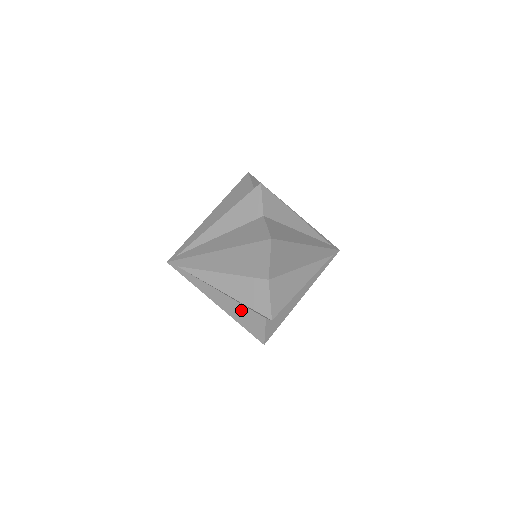
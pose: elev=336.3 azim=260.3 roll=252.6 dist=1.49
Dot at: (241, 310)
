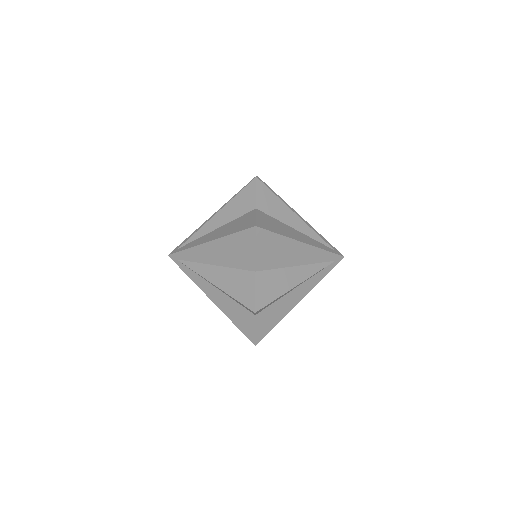
Dot at: (233, 306)
